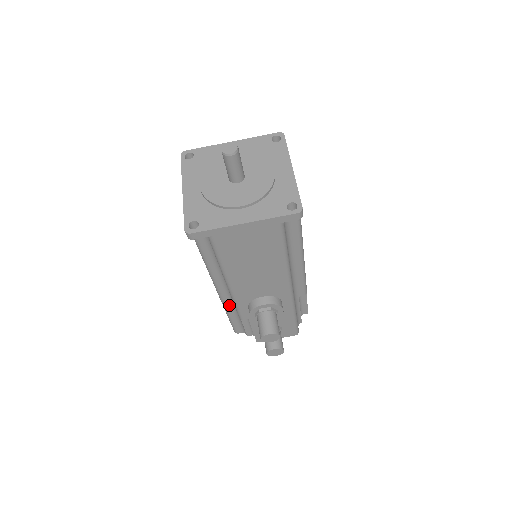
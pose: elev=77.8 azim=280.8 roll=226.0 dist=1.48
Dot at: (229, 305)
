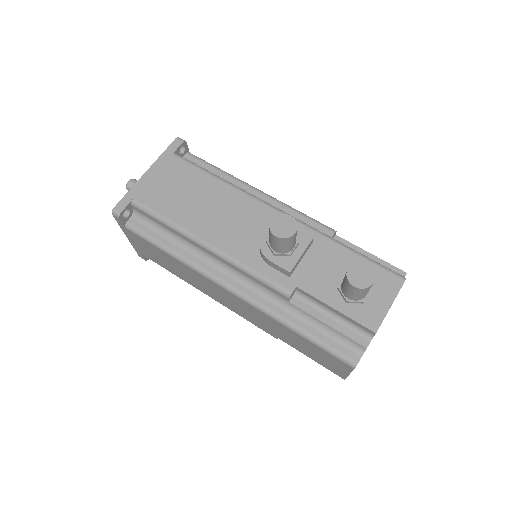
Dot at: (273, 307)
